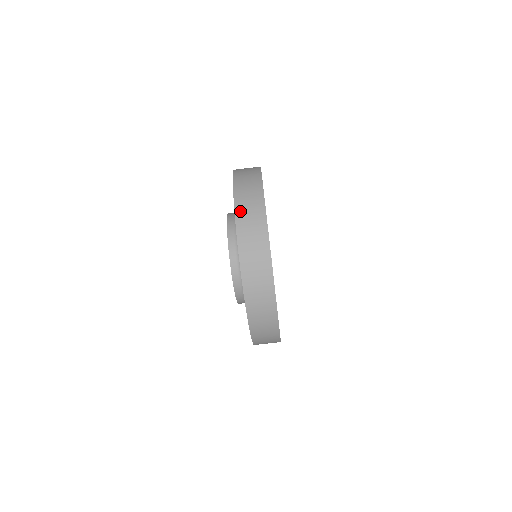
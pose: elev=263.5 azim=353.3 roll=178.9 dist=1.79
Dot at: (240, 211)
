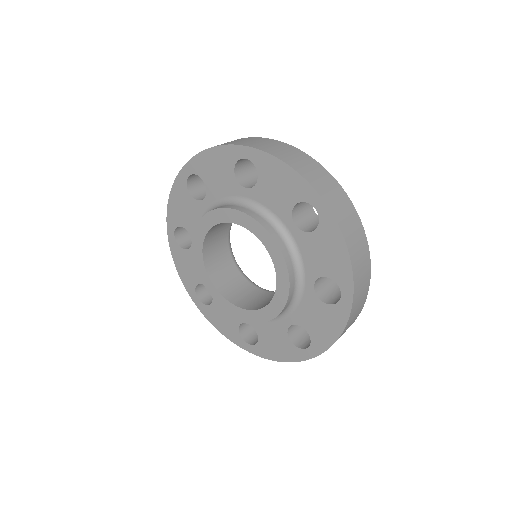
Dot at: (344, 226)
